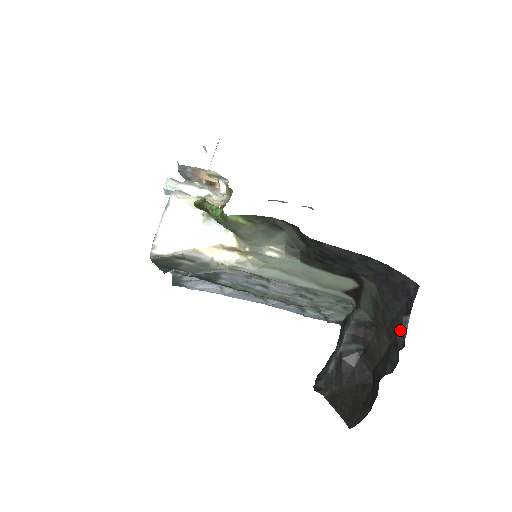
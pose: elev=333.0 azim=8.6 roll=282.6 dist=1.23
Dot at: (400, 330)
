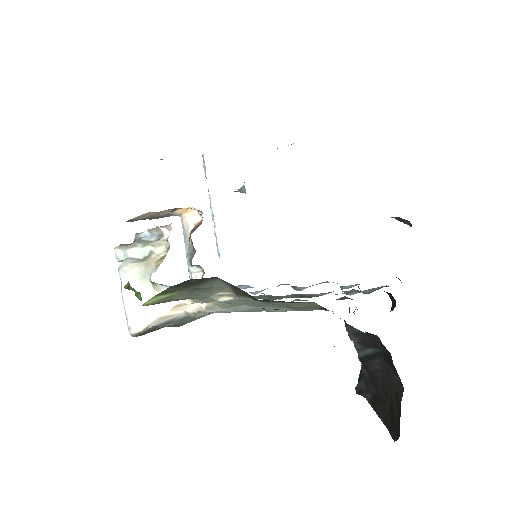
Dot at: occluded
